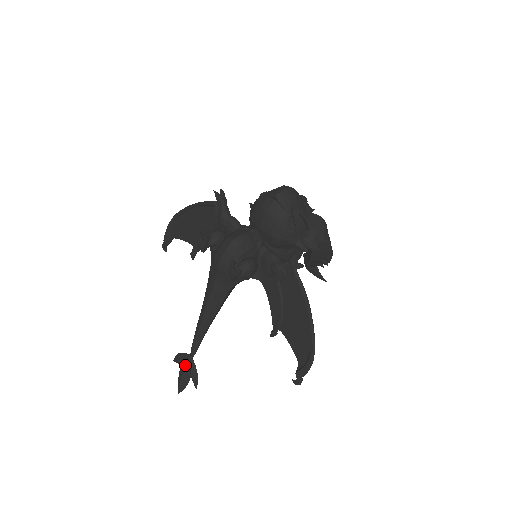
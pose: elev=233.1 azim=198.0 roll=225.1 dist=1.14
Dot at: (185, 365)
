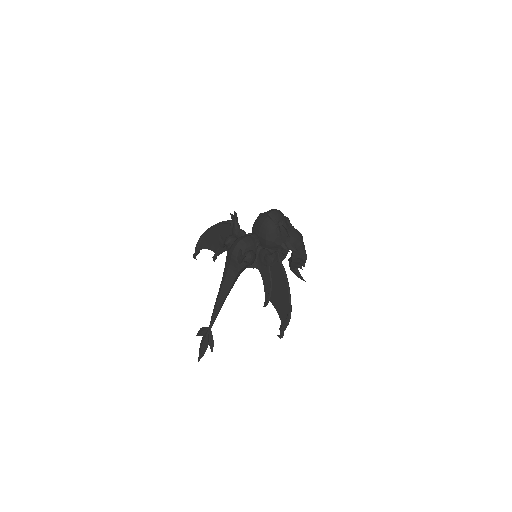
Dot at: (205, 335)
